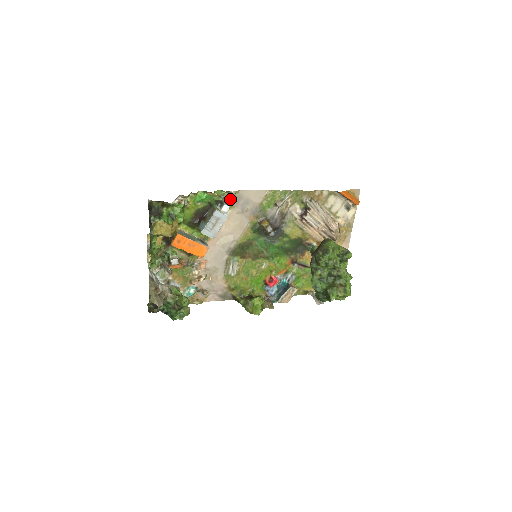
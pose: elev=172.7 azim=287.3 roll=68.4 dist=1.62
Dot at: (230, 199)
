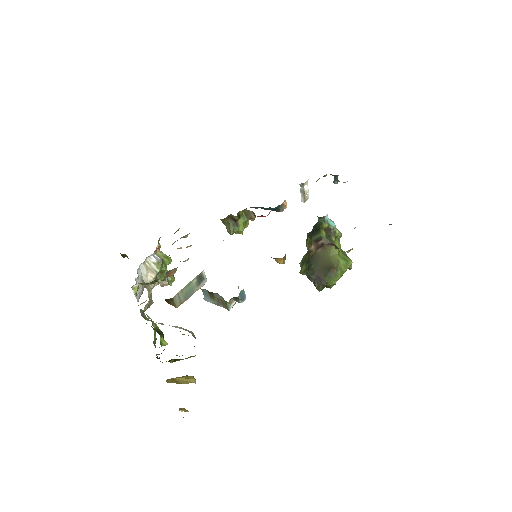
Dot at: occluded
